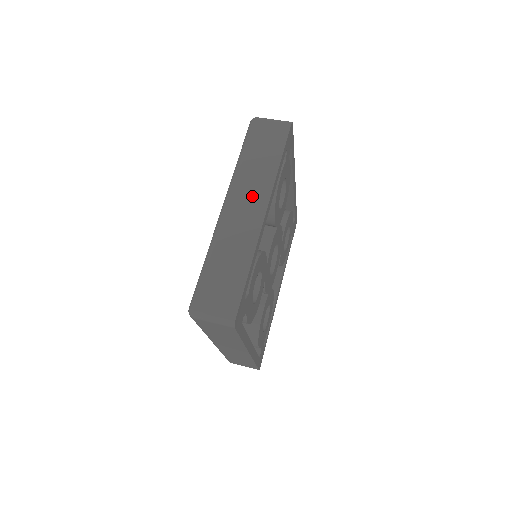
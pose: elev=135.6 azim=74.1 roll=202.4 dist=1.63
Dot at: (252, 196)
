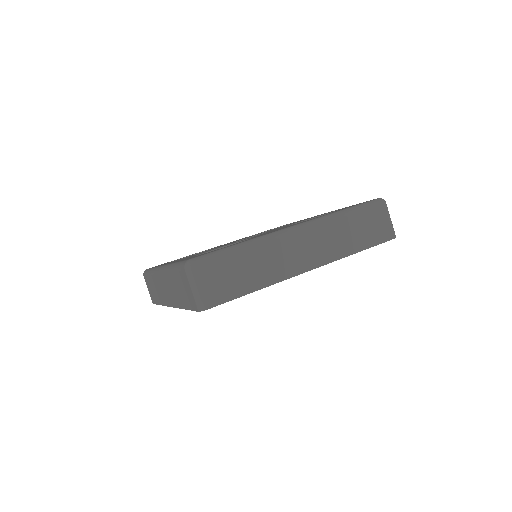
Dot at: (168, 292)
